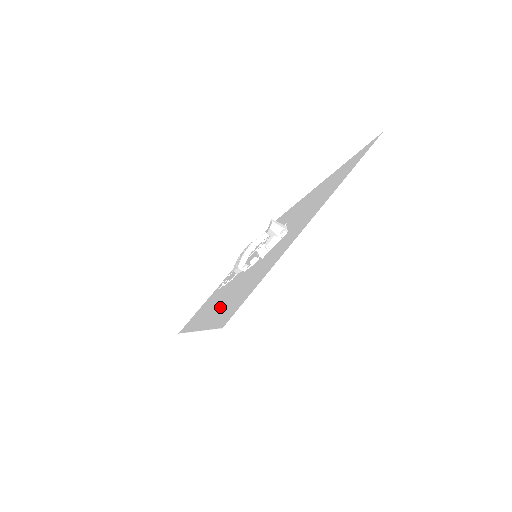
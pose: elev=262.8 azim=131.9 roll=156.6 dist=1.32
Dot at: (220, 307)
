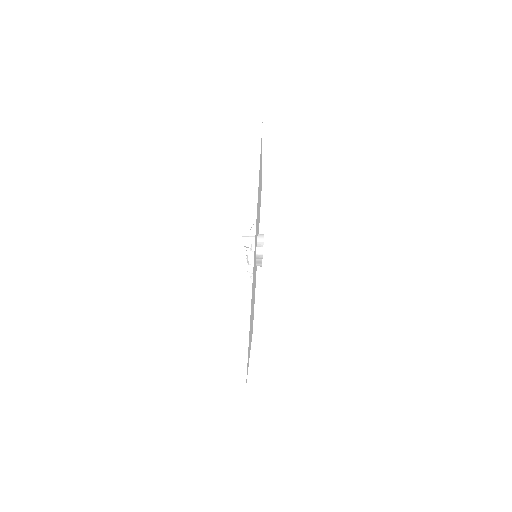
Dot at: occluded
